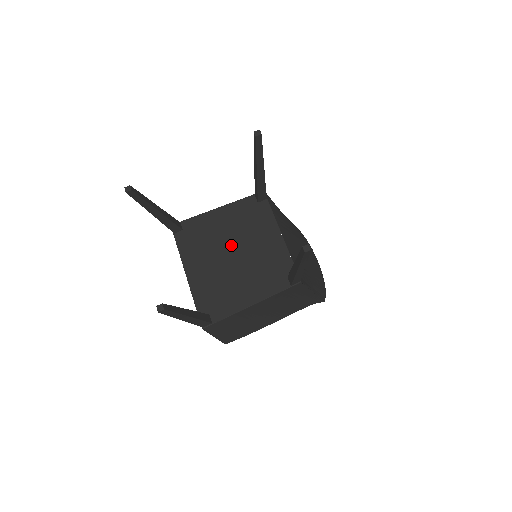
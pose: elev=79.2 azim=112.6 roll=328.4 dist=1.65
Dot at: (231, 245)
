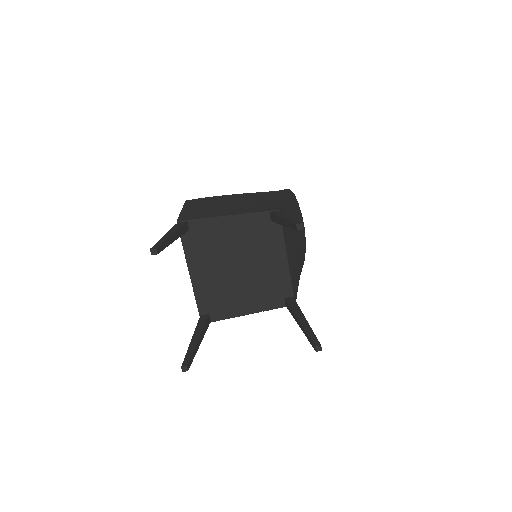
Dot at: (237, 258)
